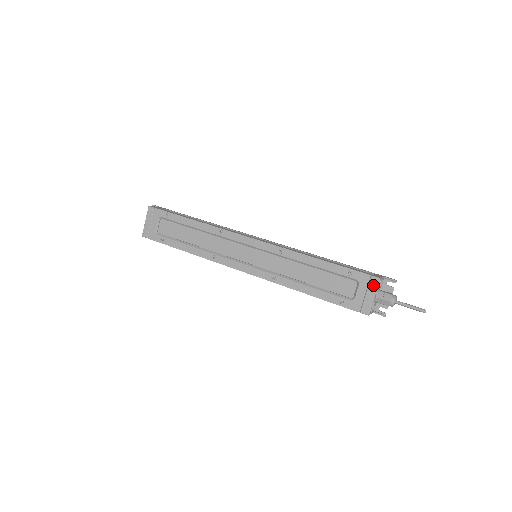
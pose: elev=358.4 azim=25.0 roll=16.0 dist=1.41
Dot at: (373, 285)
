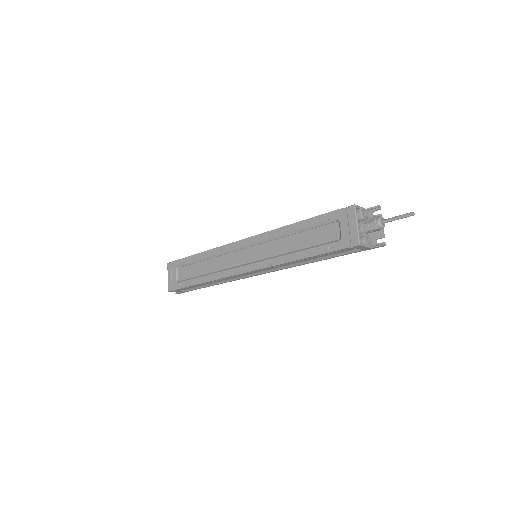
Dot at: (351, 214)
